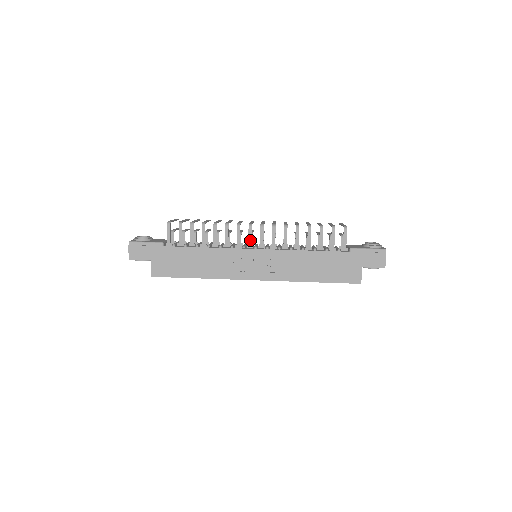
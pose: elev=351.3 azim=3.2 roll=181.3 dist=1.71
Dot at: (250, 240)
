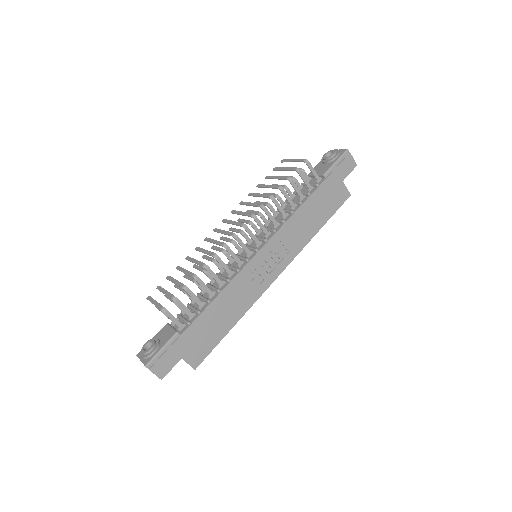
Dot at: (246, 249)
